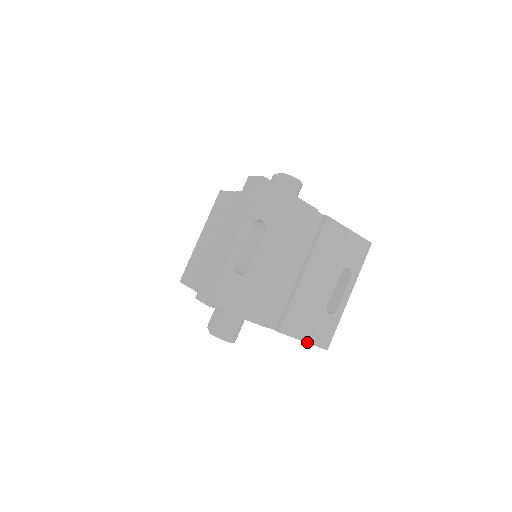
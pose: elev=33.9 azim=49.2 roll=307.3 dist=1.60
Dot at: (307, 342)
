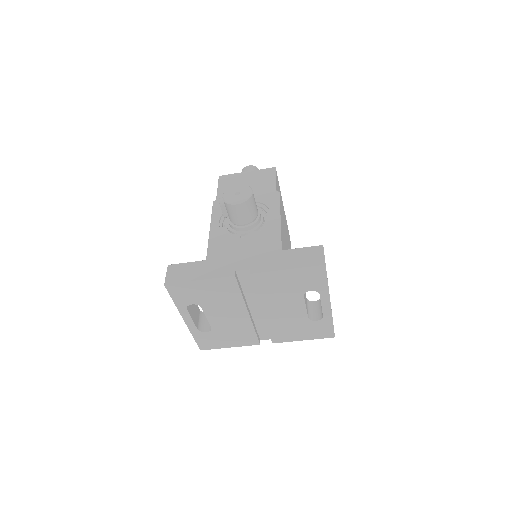
Dot at: occluded
